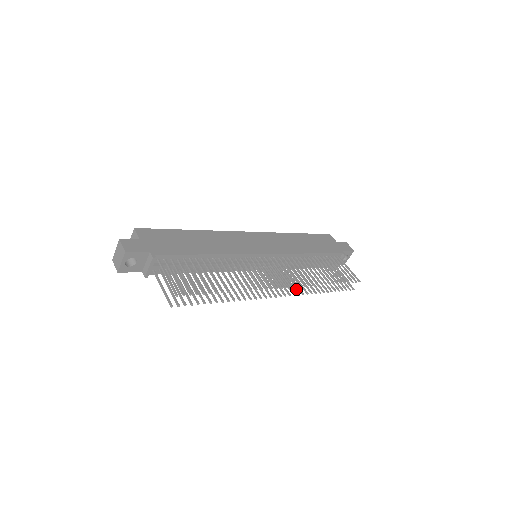
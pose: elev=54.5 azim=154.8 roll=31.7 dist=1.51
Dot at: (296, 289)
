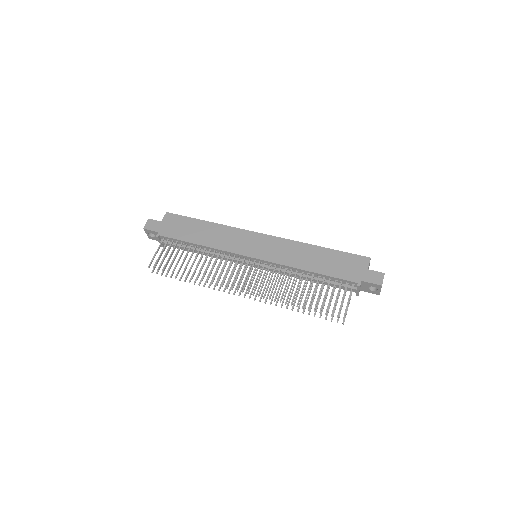
Dot at: (267, 297)
